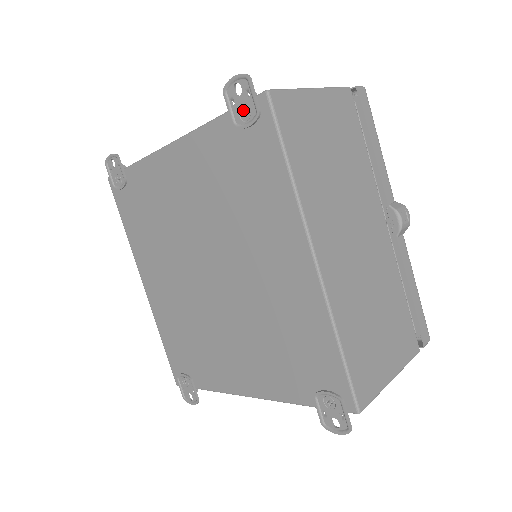
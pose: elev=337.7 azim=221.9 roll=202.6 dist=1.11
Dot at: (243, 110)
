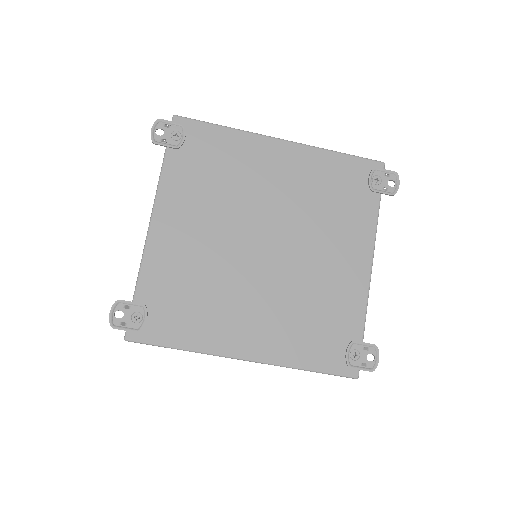
Dot at: (173, 136)
